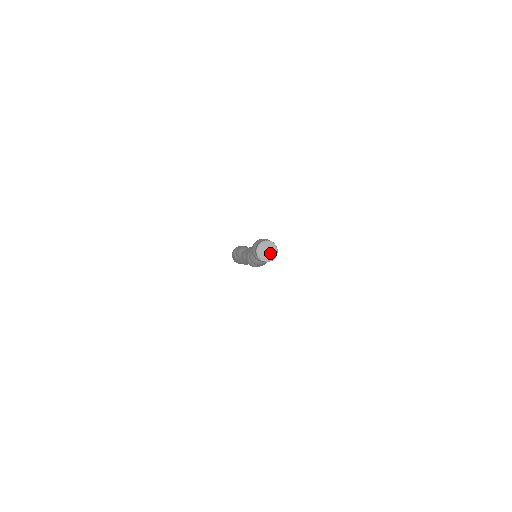
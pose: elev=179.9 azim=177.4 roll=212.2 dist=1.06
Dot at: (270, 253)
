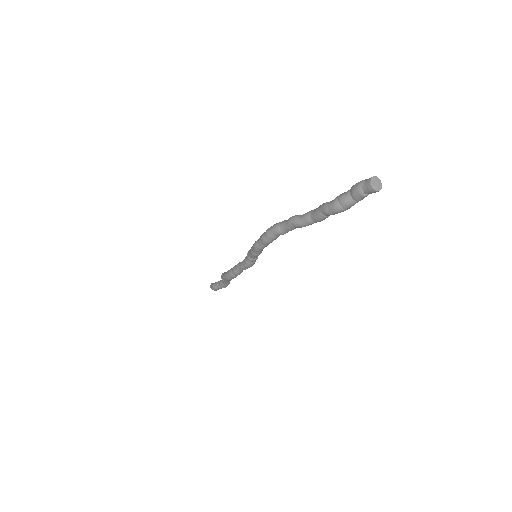
Dot at: (378, 185)
